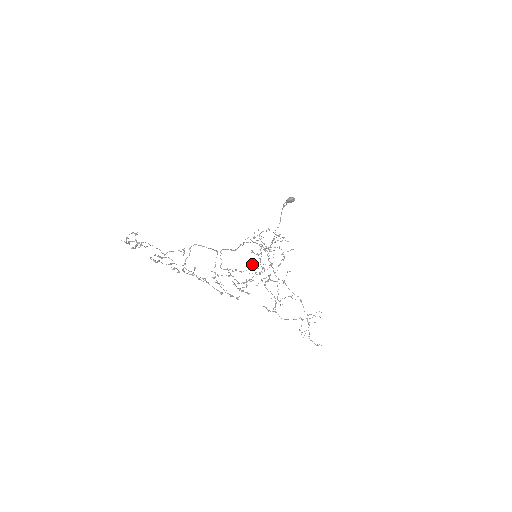
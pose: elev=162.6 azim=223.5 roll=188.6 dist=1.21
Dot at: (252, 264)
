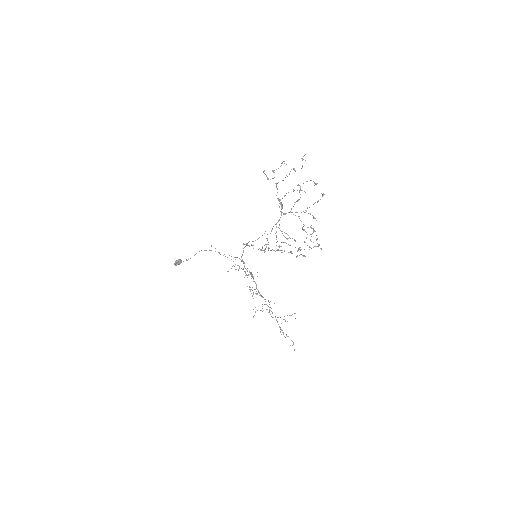
Dot at: (278, 249)
